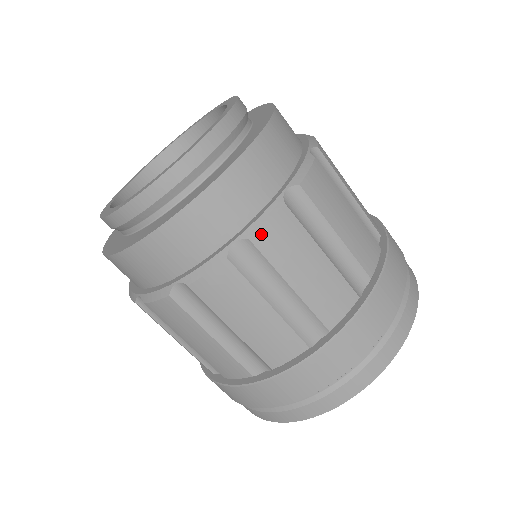
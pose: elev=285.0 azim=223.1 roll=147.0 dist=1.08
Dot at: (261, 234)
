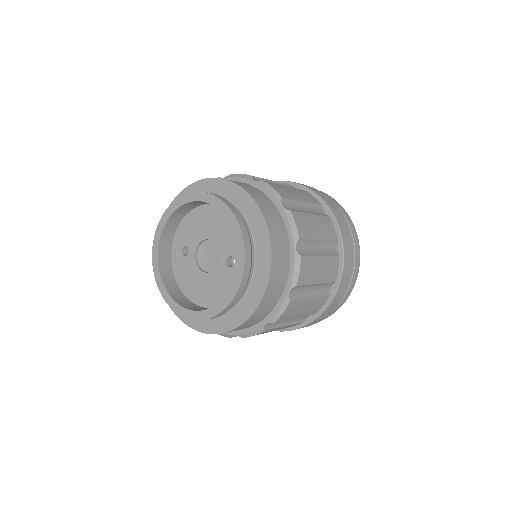
Dot at: (299, 279)
